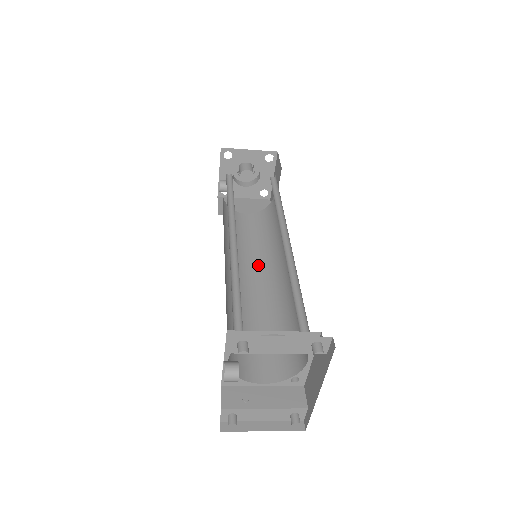
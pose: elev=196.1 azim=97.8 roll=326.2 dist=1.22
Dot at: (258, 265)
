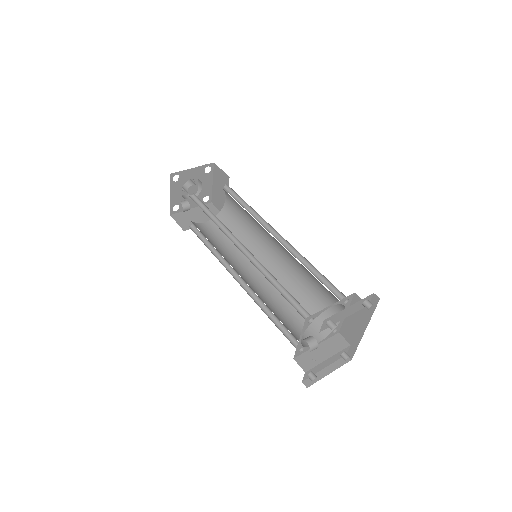
Dot at: (248, 261)
